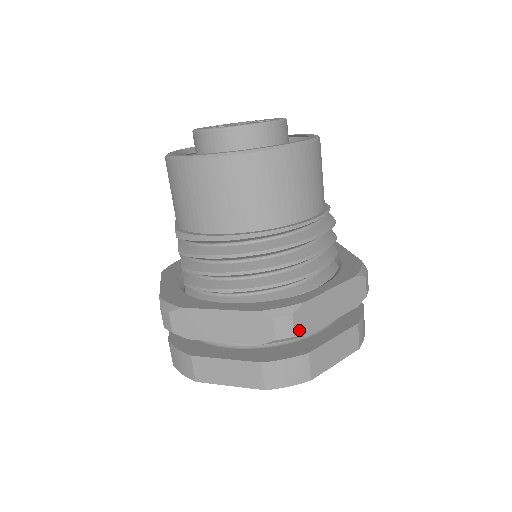
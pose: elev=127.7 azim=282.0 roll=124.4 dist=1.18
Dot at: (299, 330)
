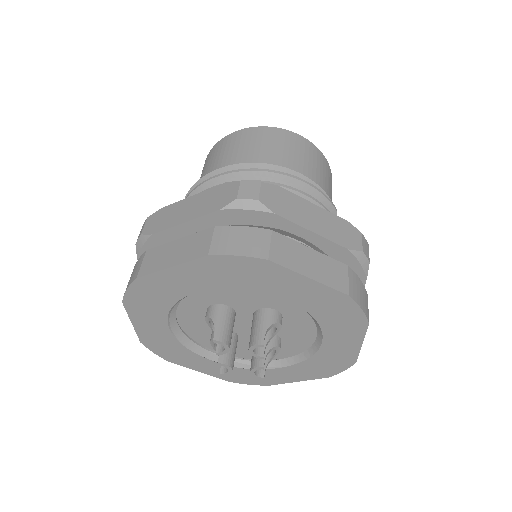
Dot at: (266, 201)
